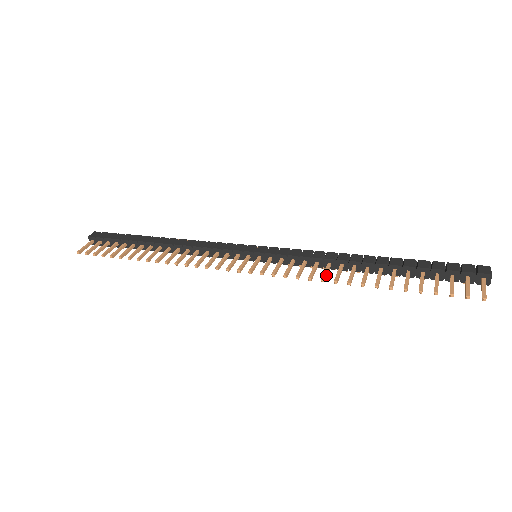
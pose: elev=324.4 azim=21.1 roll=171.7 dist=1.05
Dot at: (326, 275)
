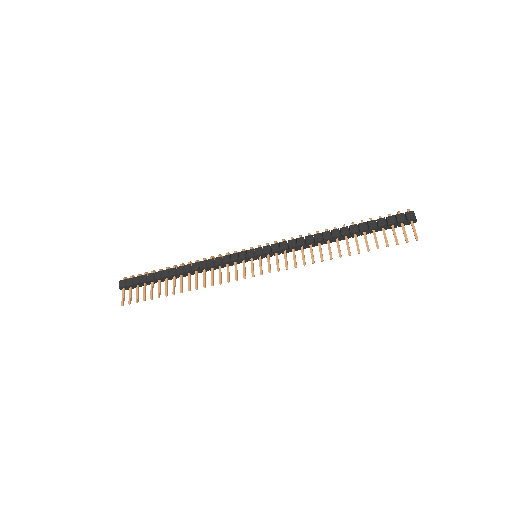
Dot at: (313, 257)
